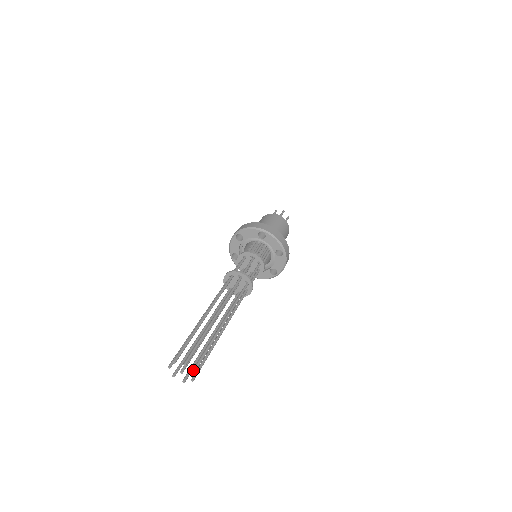
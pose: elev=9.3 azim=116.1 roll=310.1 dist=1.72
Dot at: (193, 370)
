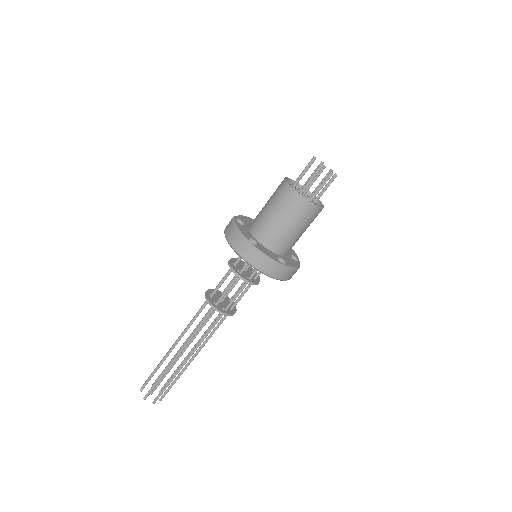
Dot at: (153, 402)
